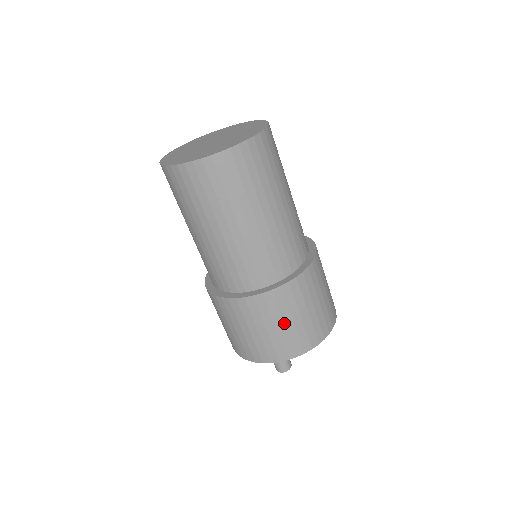
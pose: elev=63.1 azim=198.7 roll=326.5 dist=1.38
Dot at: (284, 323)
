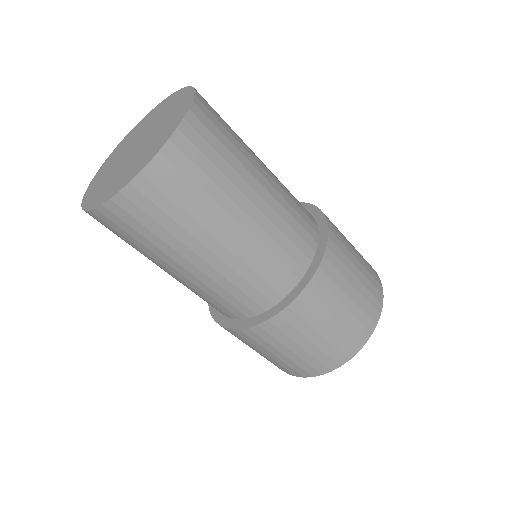
Dot at: (319, 333)
